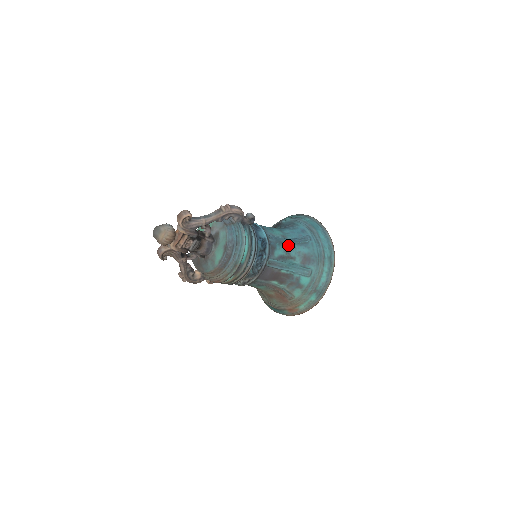
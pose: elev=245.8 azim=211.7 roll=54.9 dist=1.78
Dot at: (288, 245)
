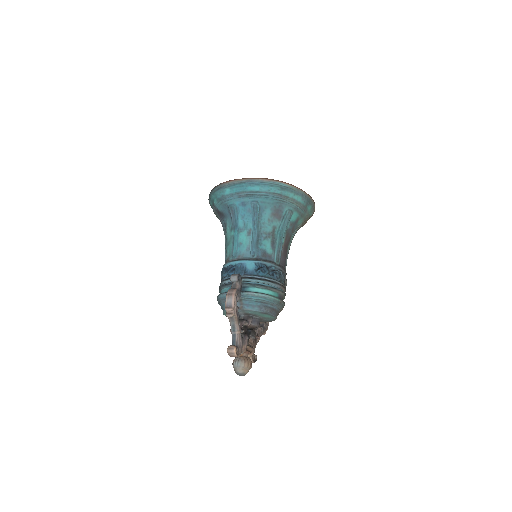
Dot at: (260, 232)
